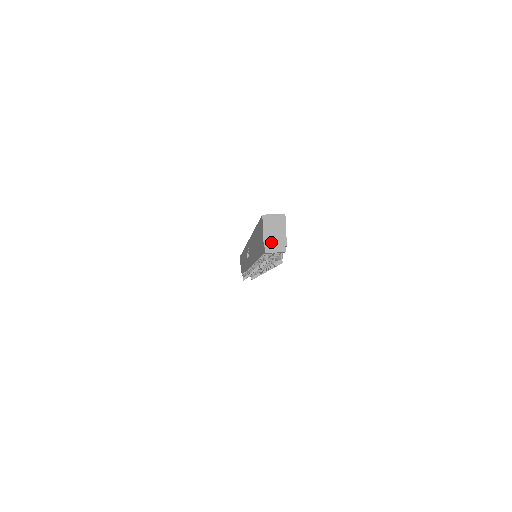
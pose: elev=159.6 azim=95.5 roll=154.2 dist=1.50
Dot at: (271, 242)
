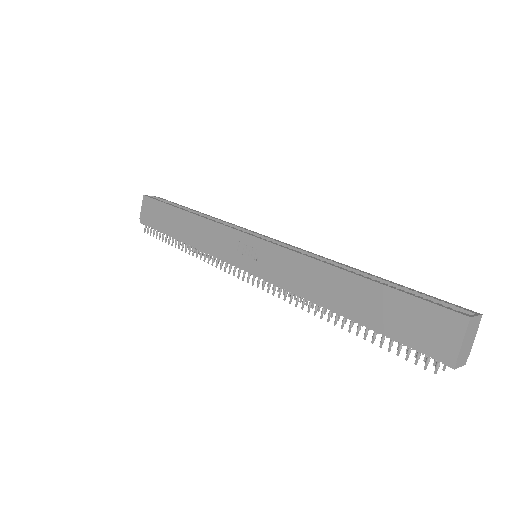
Dot at: (462, 354)
